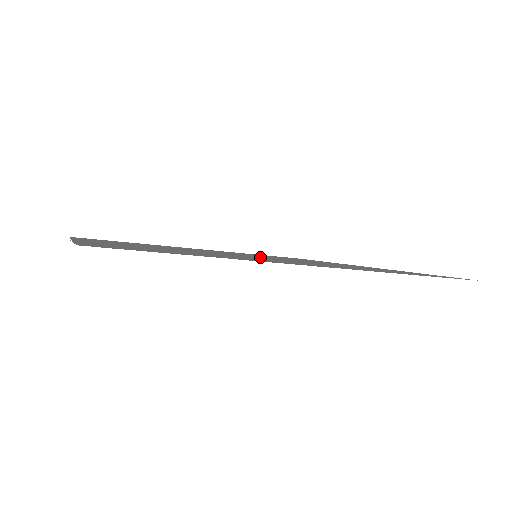
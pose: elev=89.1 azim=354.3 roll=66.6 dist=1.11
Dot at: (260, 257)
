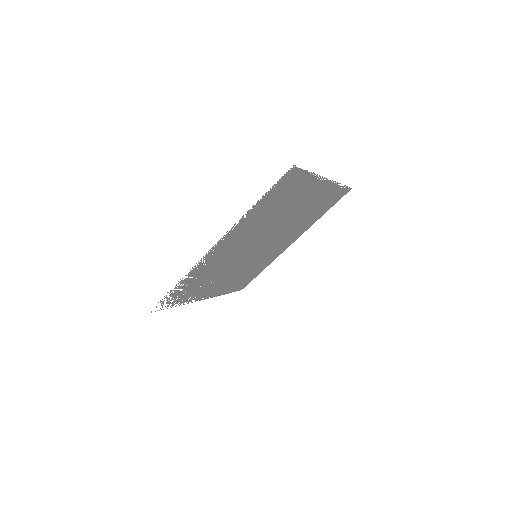
Dot at: (275, 233)
